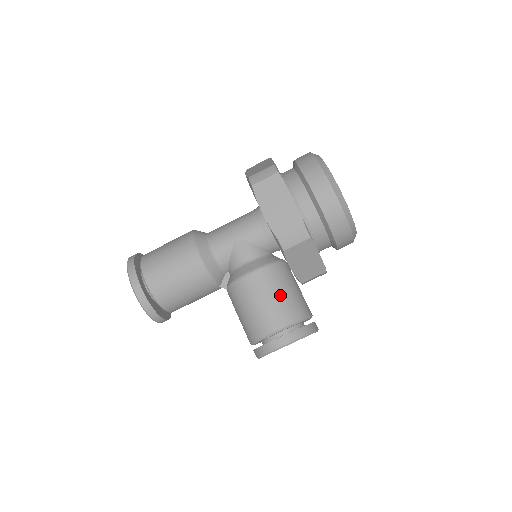
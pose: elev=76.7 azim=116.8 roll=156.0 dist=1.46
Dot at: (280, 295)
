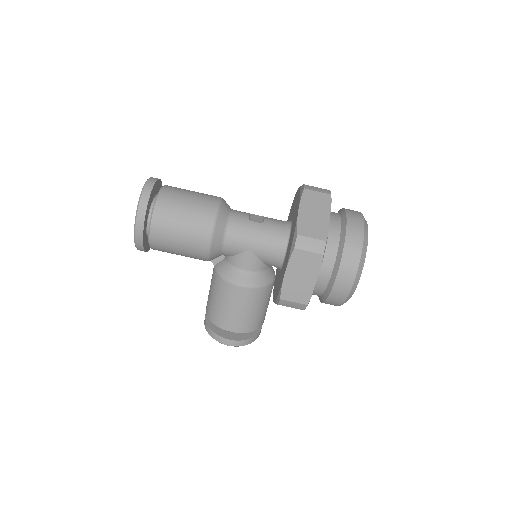
Dot at: (252, 311)
